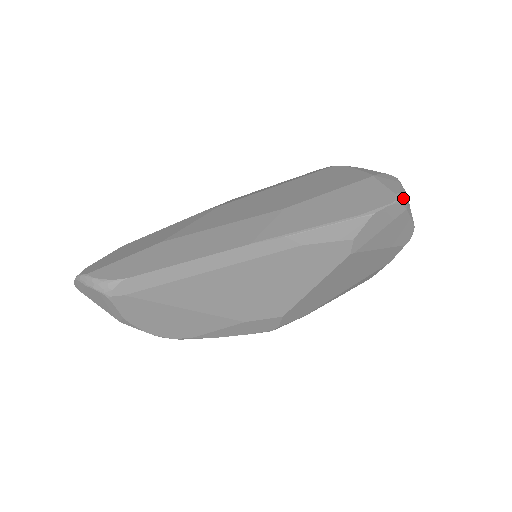
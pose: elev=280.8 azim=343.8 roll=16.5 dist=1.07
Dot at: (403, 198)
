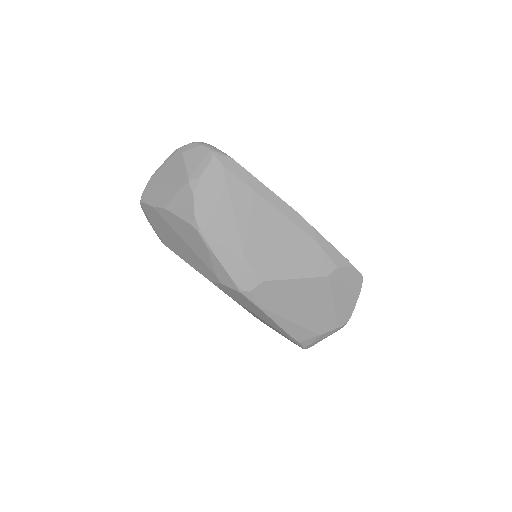
Dot at: occluded
